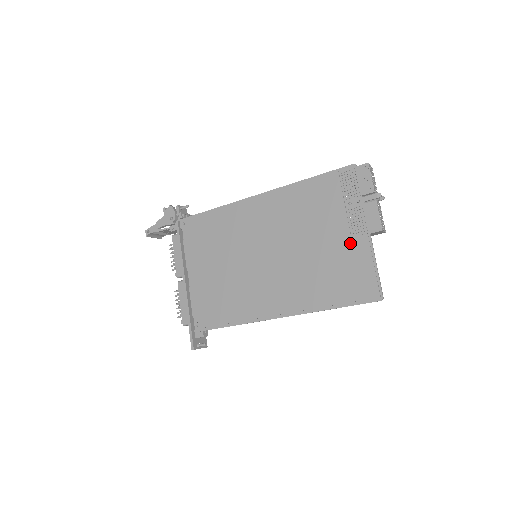
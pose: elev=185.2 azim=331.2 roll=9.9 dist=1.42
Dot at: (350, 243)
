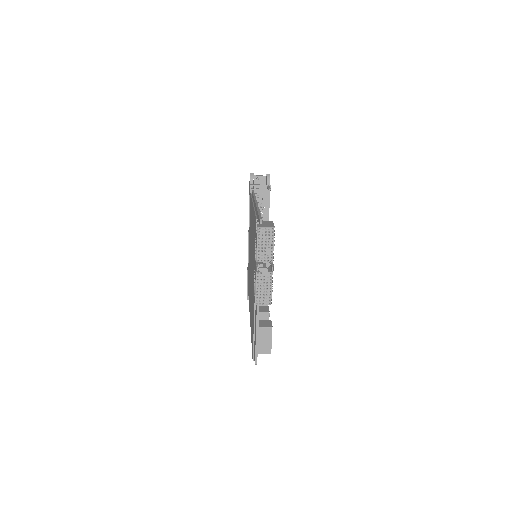
Dot at: occluded
